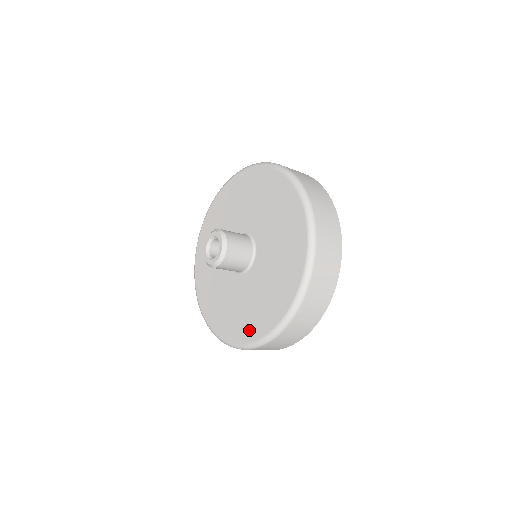
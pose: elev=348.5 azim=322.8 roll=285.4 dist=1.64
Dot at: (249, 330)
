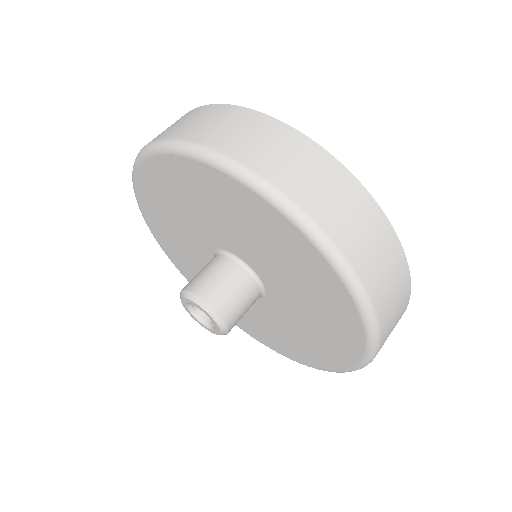
Dot at: (299, 355)
